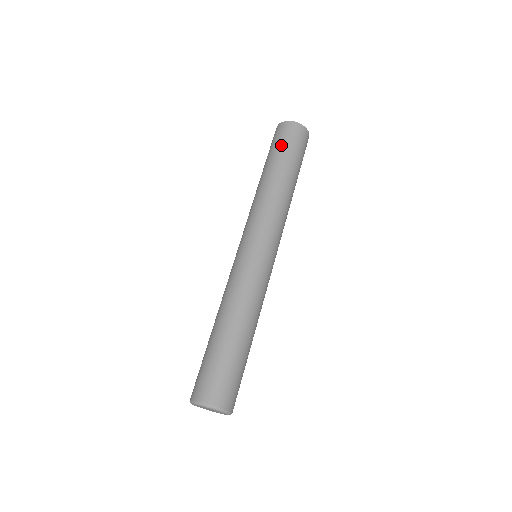
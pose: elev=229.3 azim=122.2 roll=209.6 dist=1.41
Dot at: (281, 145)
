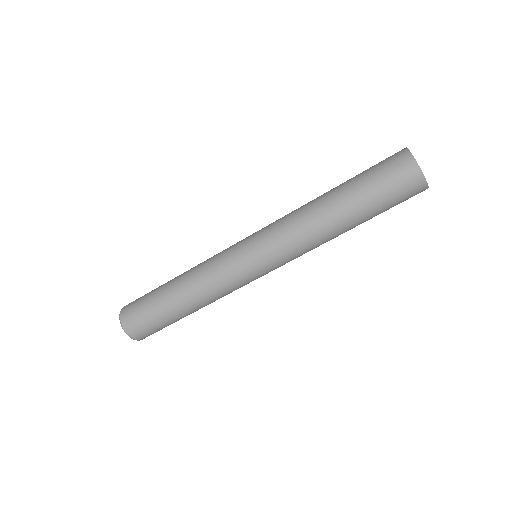
Dot at: (377, 184)
